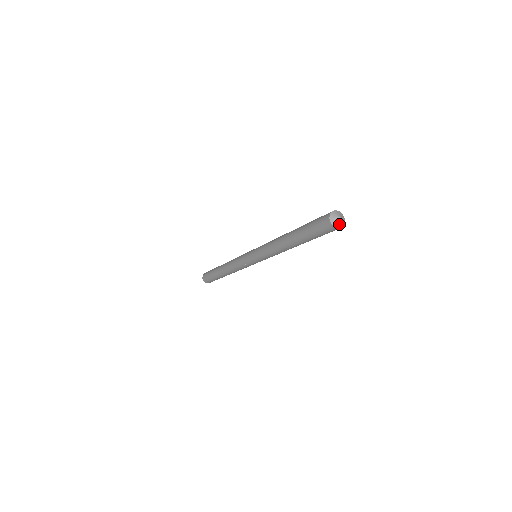
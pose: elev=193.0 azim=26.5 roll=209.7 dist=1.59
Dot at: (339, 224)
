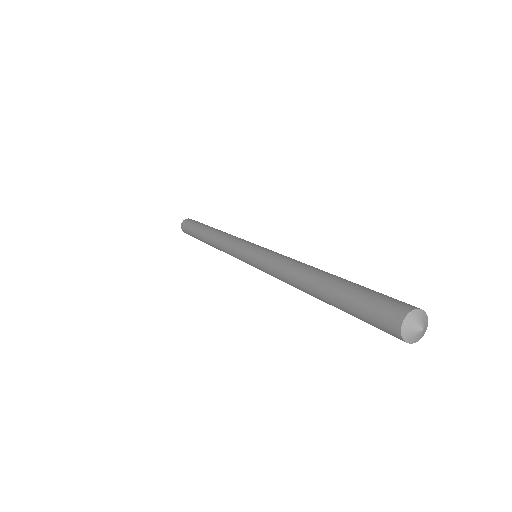
Dot at: (419, 337)
